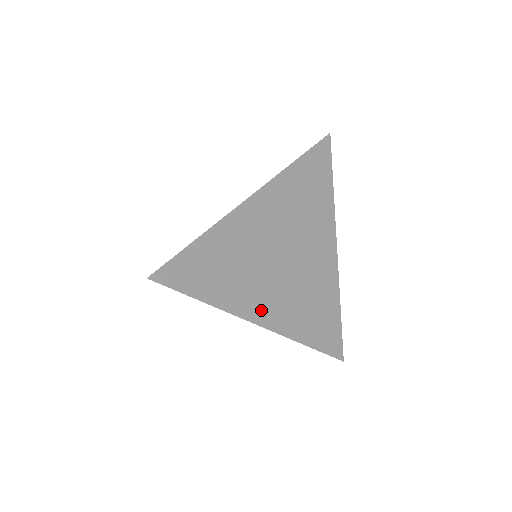
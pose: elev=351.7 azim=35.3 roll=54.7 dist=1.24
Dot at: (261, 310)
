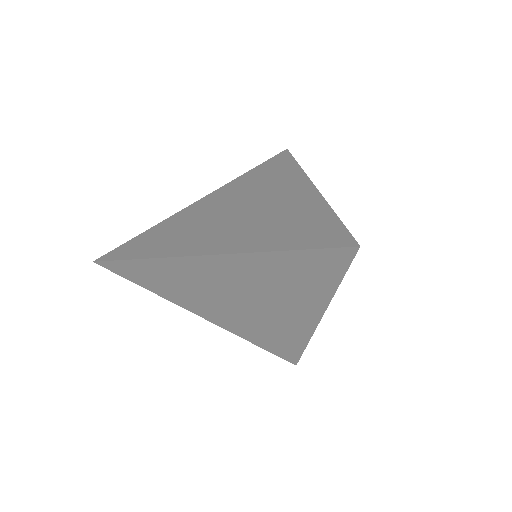
Dot at: (207, 313)
